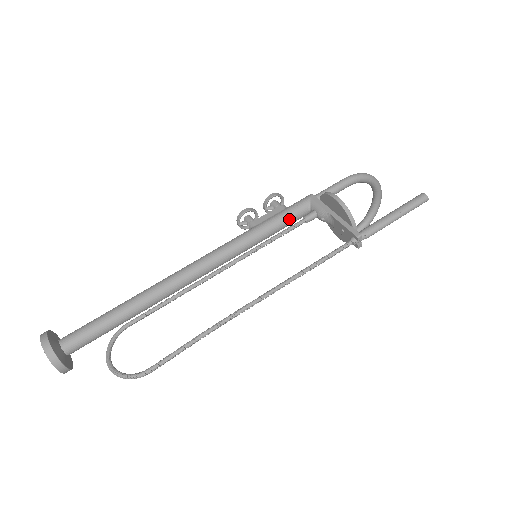
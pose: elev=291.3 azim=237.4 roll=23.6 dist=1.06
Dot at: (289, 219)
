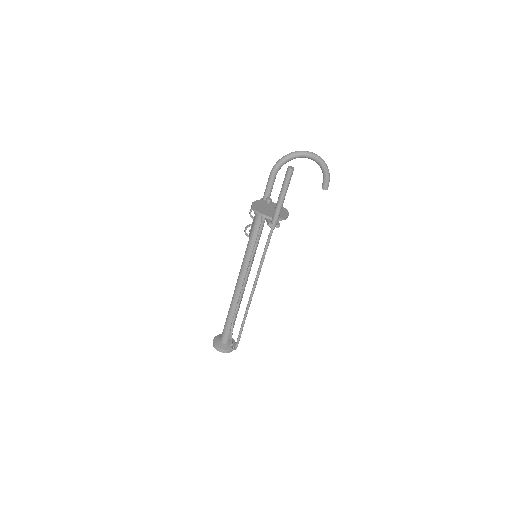
Dot at: (258, 224)
